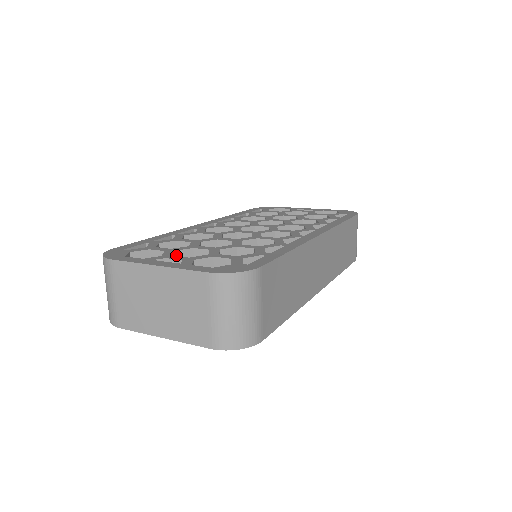
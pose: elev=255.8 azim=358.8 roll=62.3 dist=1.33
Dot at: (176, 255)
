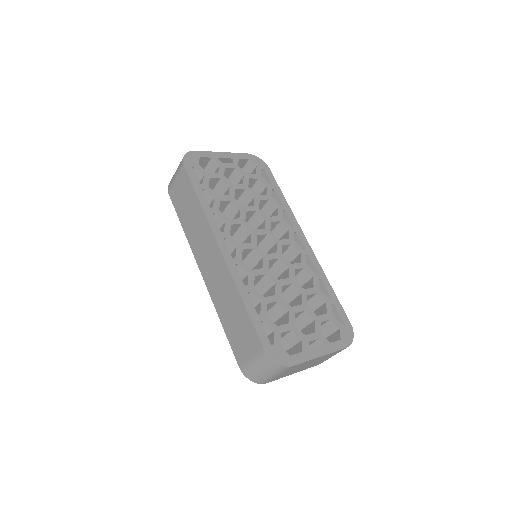
Dot at: (293, 326)
